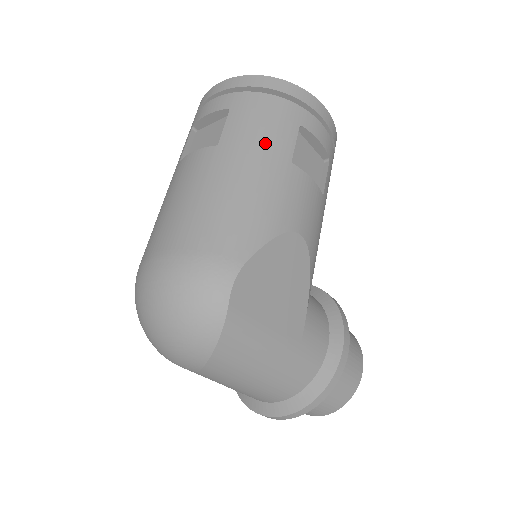
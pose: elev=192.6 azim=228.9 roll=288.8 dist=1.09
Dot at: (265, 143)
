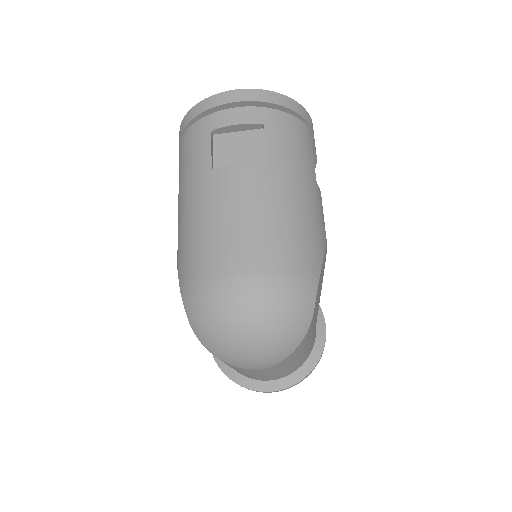
Dot at: (302, 165)
